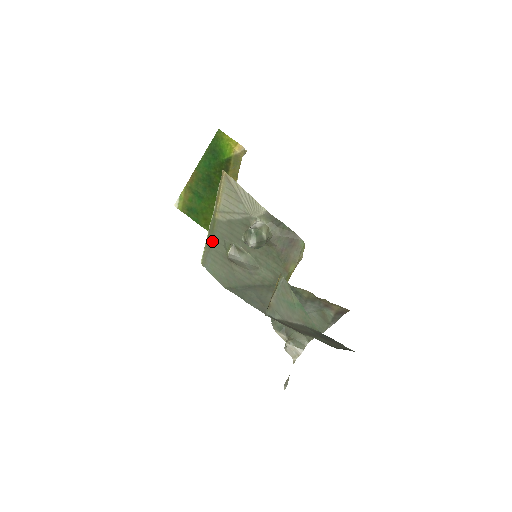
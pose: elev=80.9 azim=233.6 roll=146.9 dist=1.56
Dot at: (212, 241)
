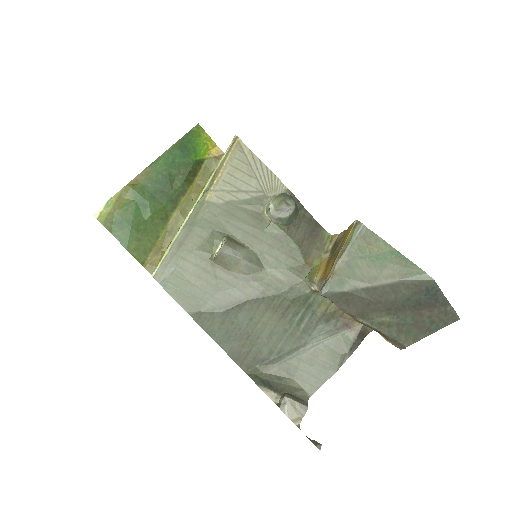
Dot at: (188, 235)
